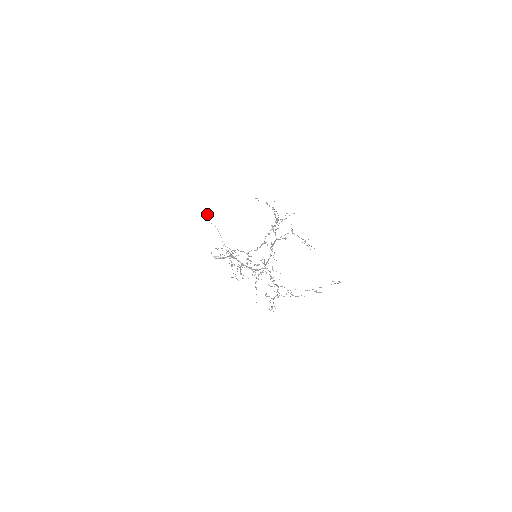
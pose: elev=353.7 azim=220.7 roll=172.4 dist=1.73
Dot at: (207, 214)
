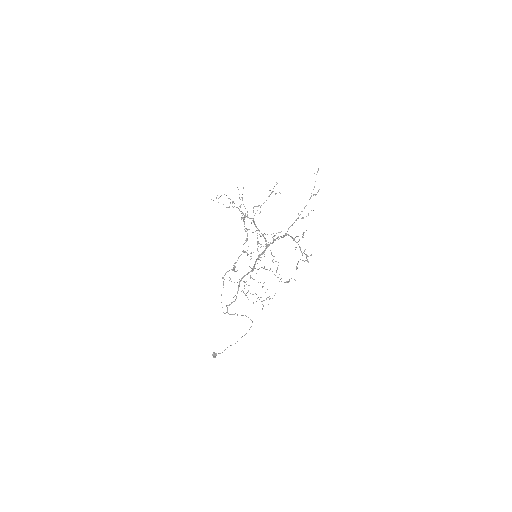
Dot at: (214, 354)
